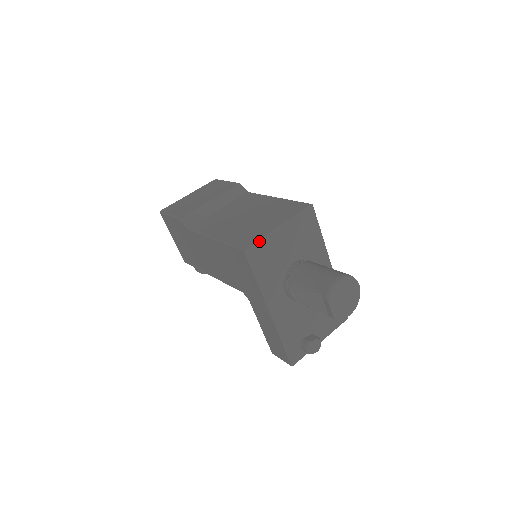
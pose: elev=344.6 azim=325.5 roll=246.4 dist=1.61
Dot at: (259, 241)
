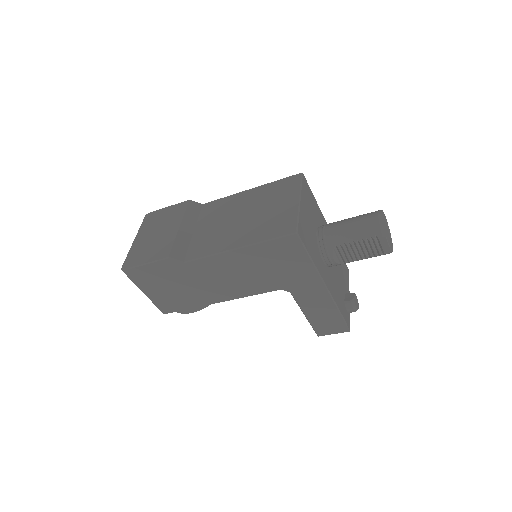
Dot at: (298, 220)
